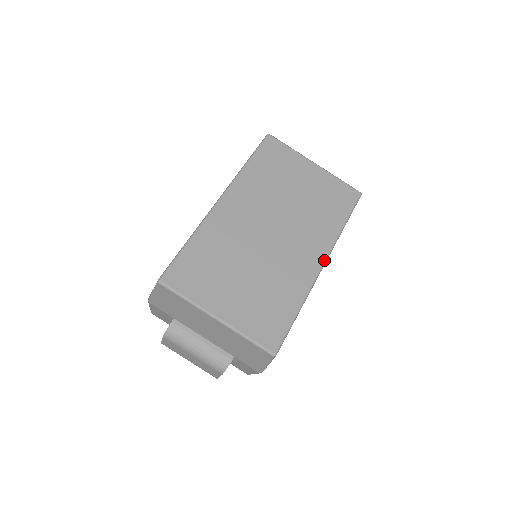
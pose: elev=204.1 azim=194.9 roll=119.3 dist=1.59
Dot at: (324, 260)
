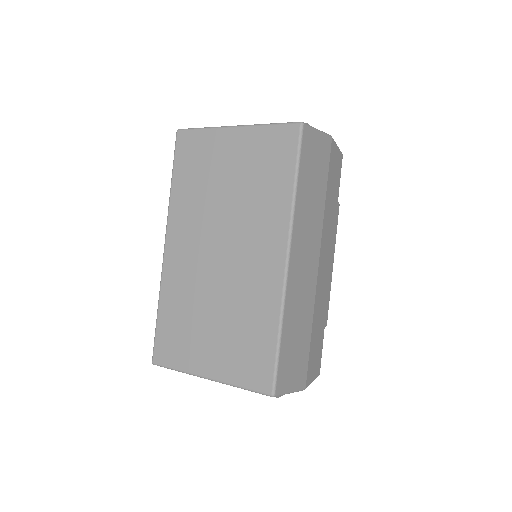
Dot at: (286, 252)
